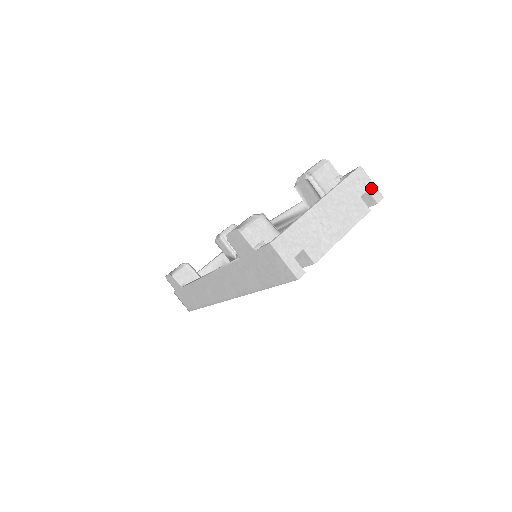
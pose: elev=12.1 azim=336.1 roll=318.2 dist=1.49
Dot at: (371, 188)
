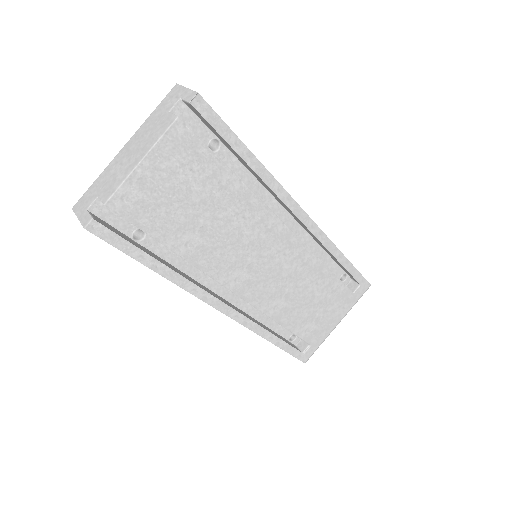
Dot at: (184, 95)
